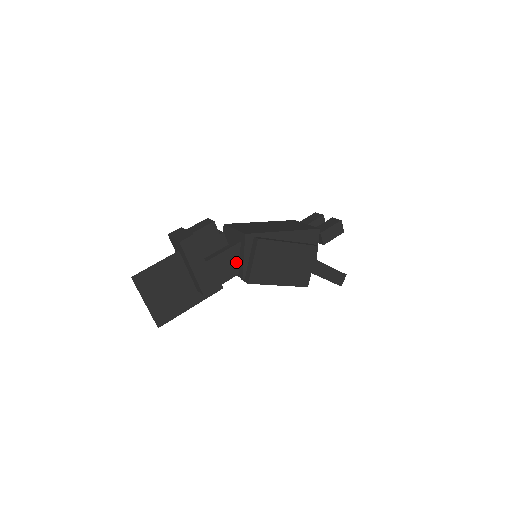
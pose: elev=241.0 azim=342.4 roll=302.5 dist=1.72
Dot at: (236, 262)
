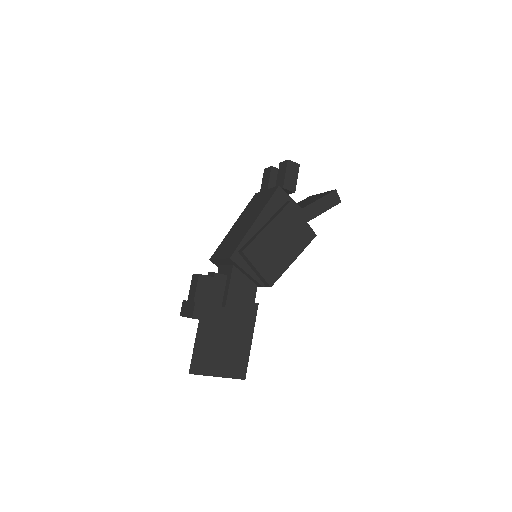
Dot at: (246, 281)
